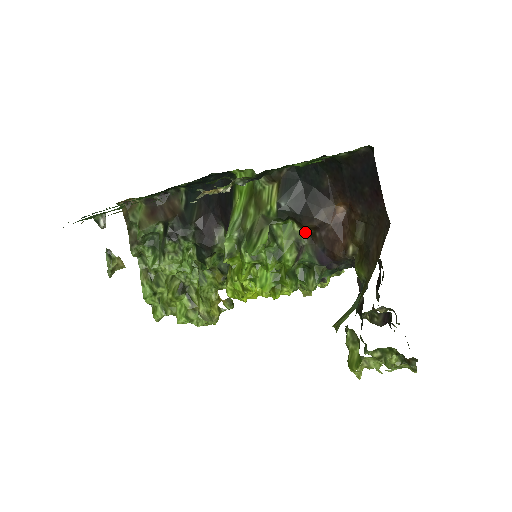
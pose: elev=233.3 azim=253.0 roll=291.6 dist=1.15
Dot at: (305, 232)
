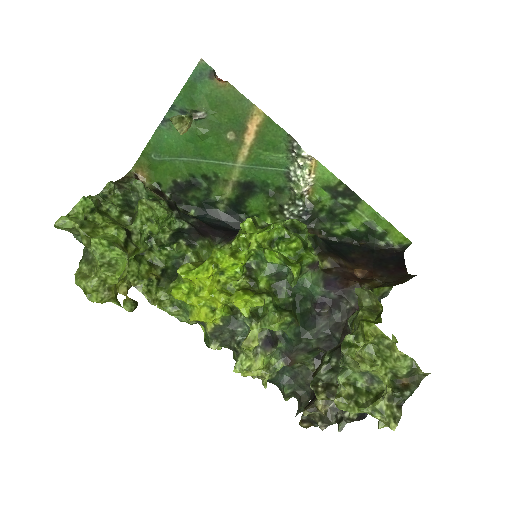
Dot at: (322, 265)
